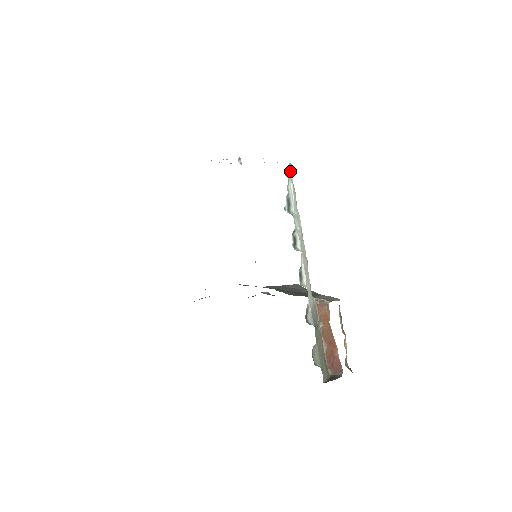
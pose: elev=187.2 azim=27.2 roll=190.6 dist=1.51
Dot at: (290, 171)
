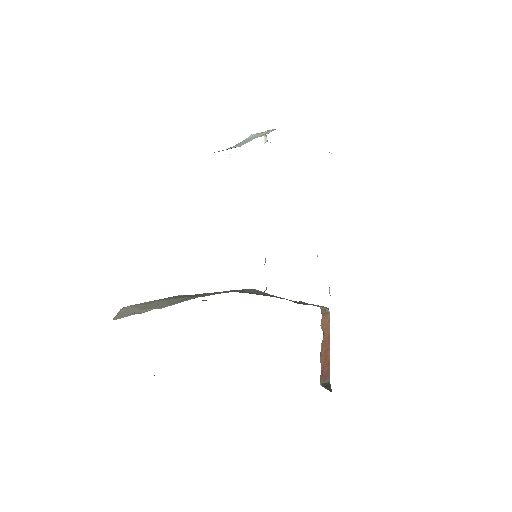
Dot at: occluded
